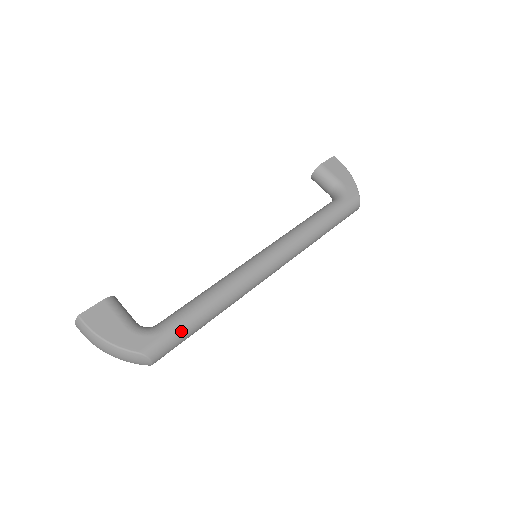
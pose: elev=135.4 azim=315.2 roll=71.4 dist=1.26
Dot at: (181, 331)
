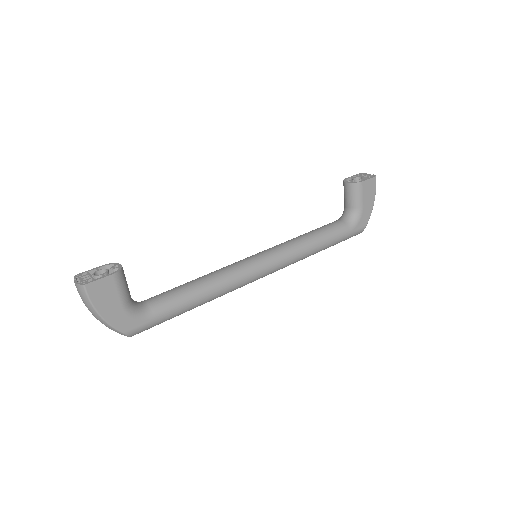
Dot at: (166, 320)
